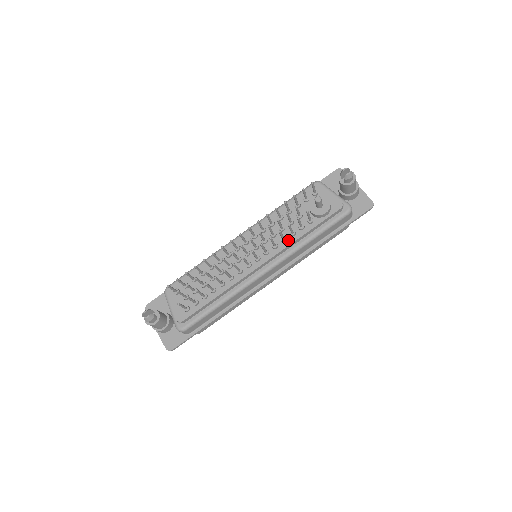
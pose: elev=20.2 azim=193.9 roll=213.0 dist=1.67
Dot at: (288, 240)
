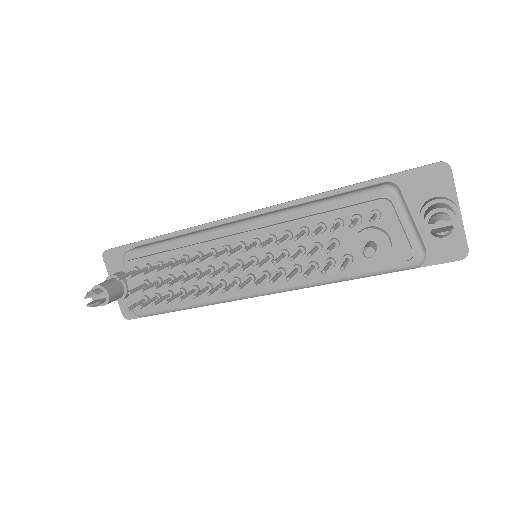
Dot at: (303, 272)
